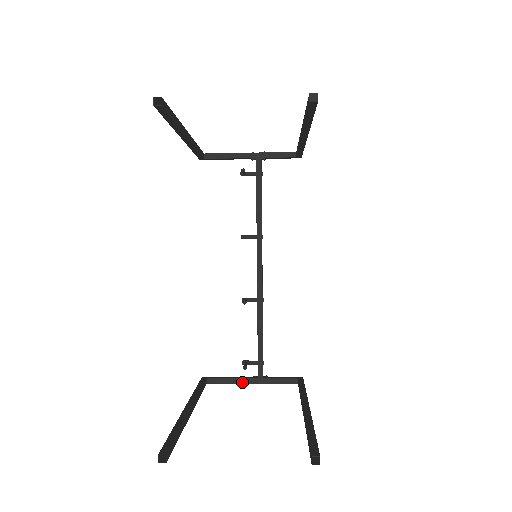
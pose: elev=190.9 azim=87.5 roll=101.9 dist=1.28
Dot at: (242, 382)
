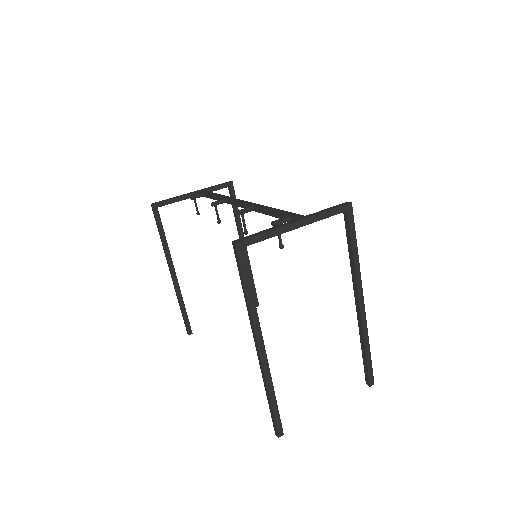
Dot at: occluded
